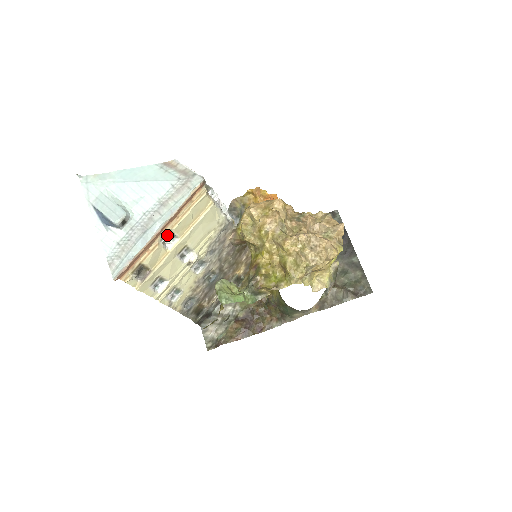
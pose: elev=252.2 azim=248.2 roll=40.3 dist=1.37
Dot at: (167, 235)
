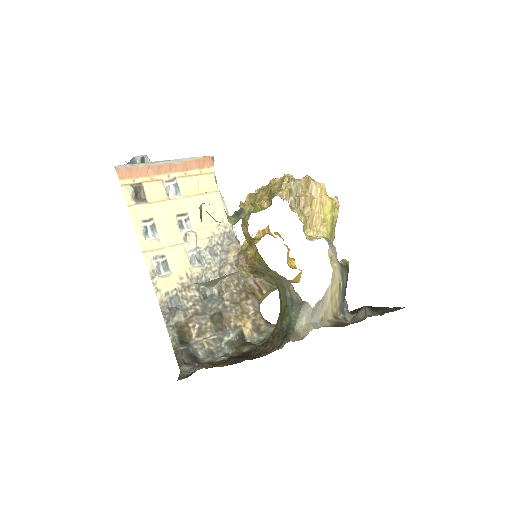
Dot at: (172, 184)
